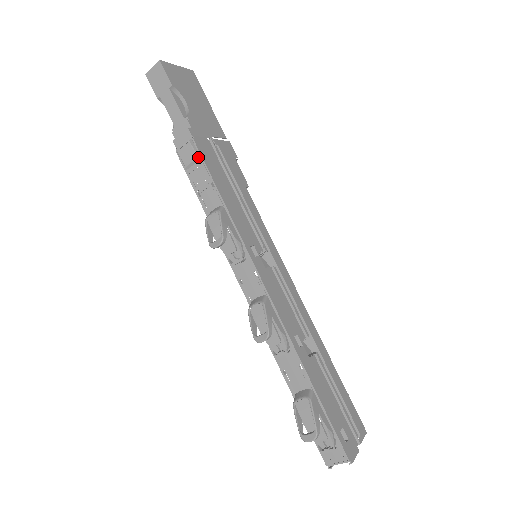
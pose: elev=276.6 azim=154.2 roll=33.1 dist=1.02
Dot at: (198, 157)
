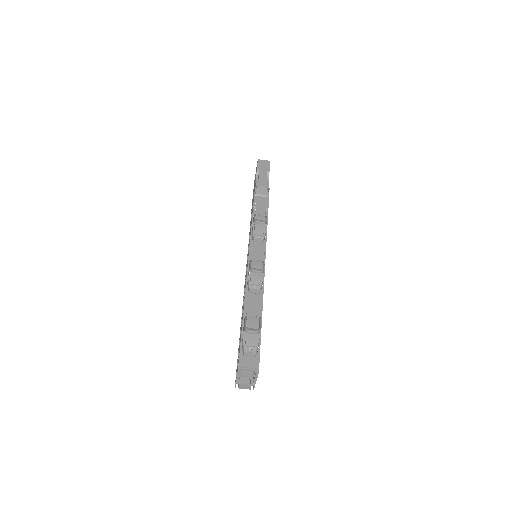
Dot at: (268, 195)
